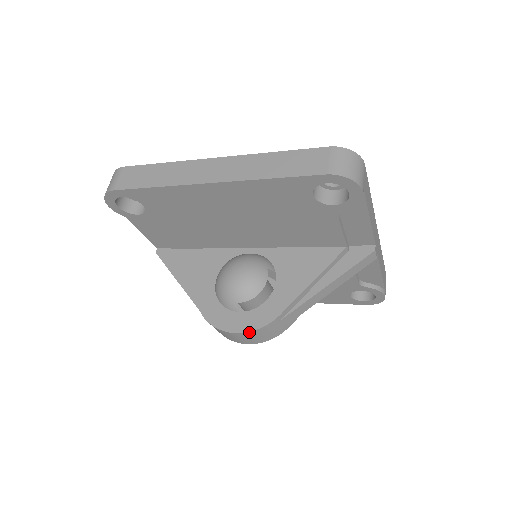
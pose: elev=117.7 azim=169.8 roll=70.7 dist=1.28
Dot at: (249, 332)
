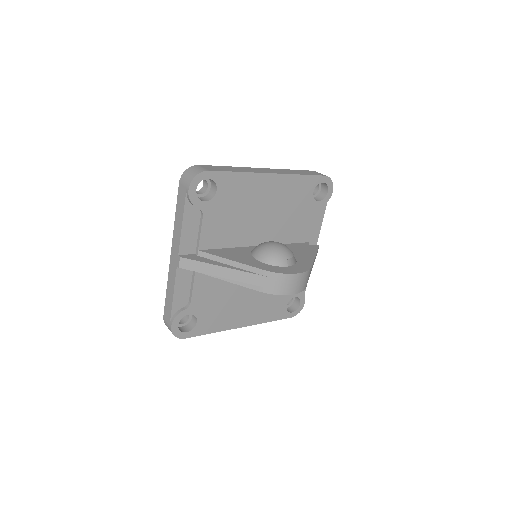
Dot at: (305, 272)
